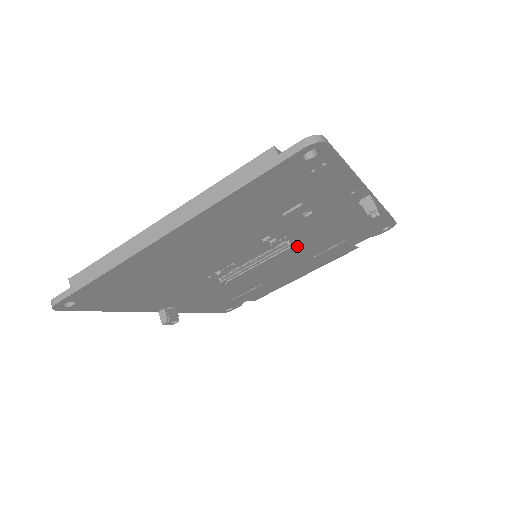
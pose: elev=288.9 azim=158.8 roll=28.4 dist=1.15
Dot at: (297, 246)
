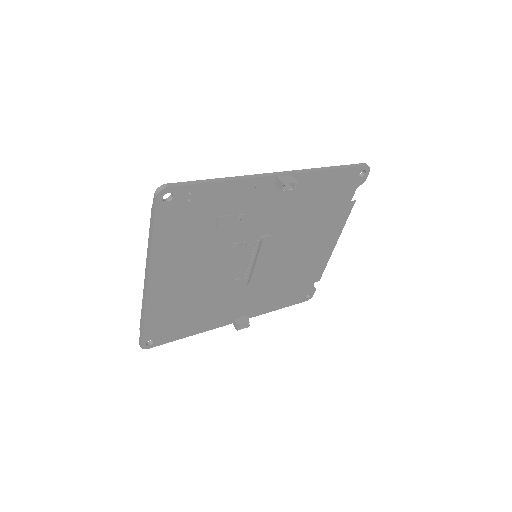
Dot at: (280, 233)
